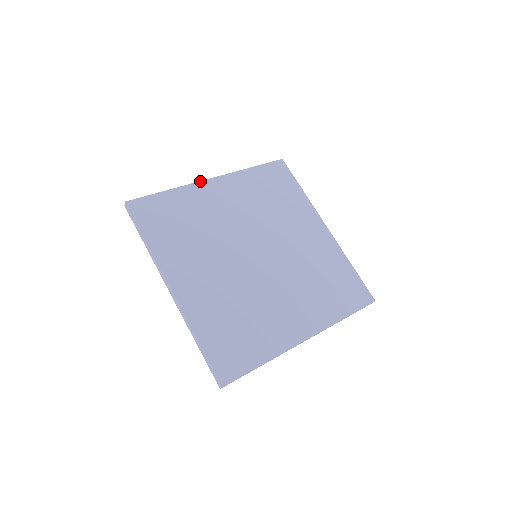
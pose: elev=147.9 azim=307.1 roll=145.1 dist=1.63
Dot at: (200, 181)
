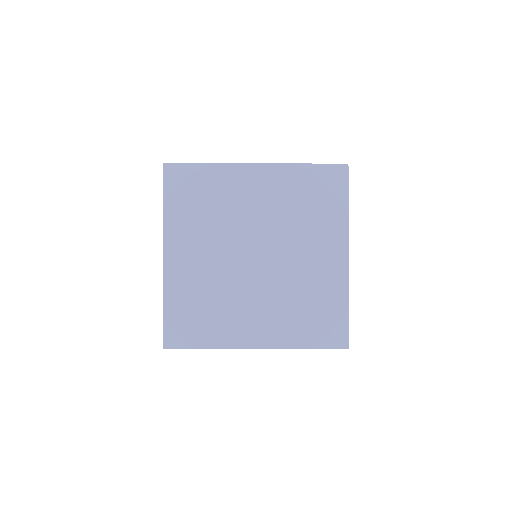
Dot at: (242, 163)
